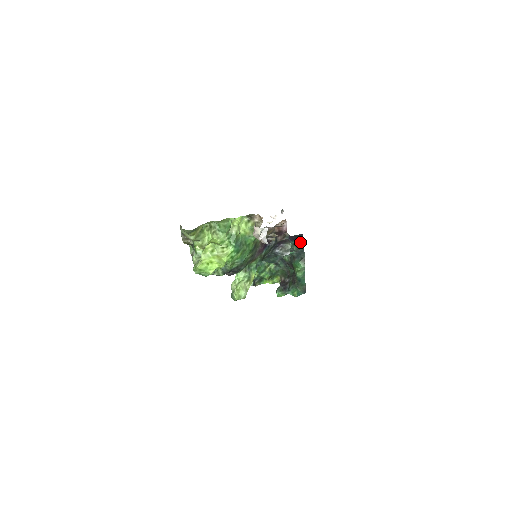
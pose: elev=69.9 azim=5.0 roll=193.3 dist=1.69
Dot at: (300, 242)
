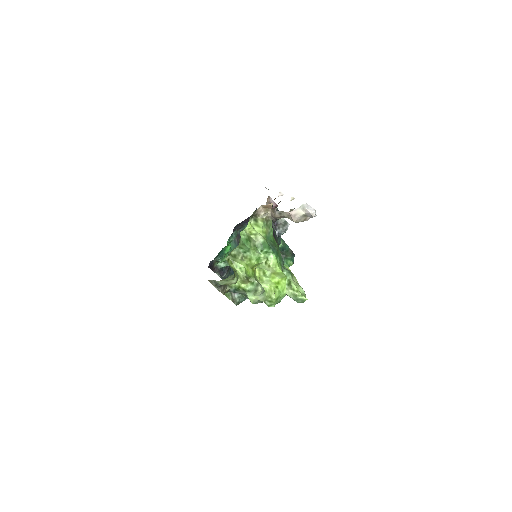
Dot at: occluded
